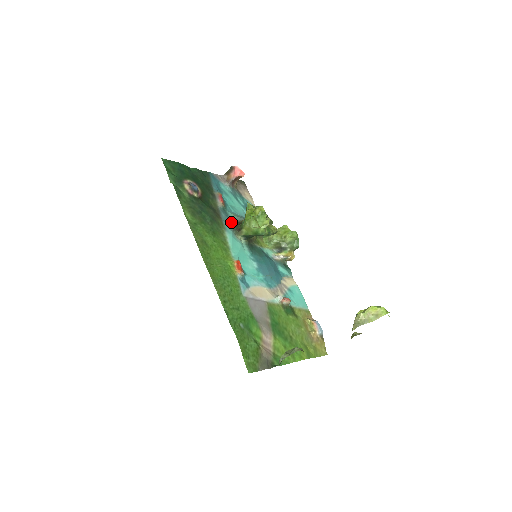
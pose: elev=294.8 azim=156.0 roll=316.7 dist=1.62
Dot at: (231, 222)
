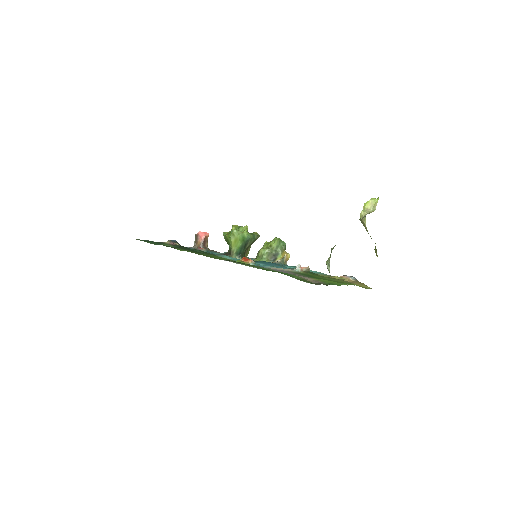
Dot at: occluded
